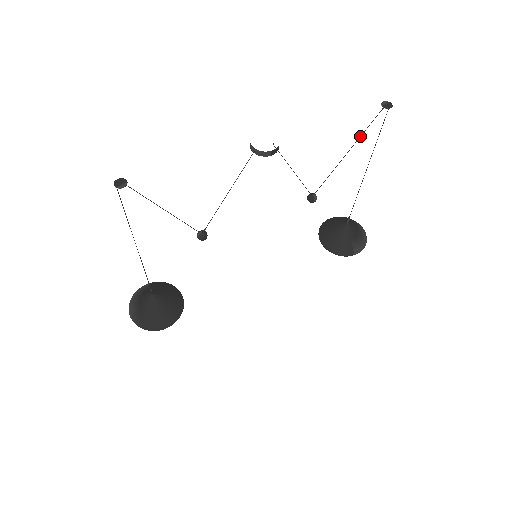
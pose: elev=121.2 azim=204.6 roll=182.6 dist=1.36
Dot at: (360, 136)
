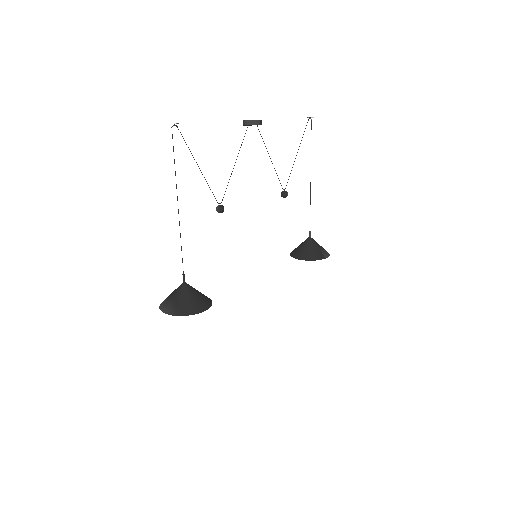
Dot at: (301, 140)
